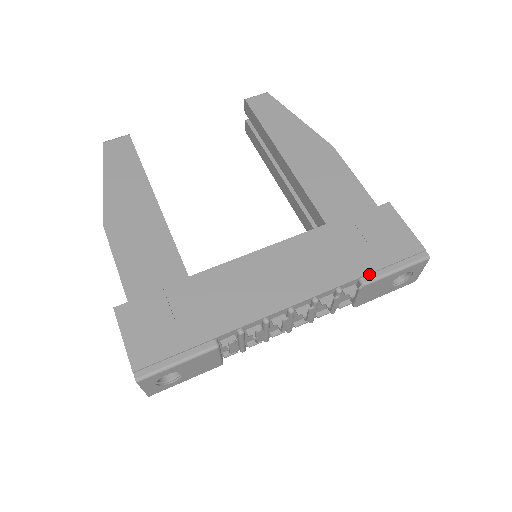
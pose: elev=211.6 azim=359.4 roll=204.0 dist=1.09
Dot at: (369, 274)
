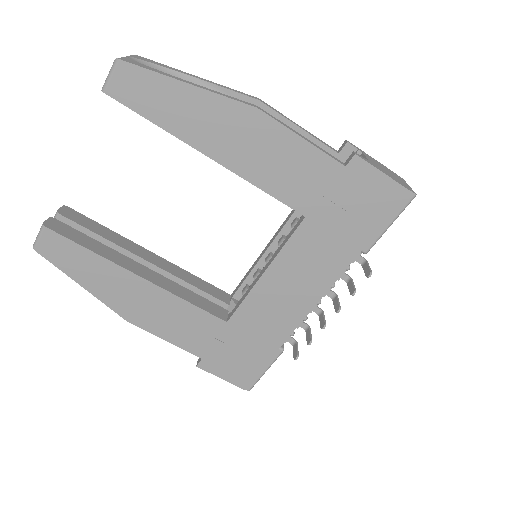
Dot at: (367, 243)
